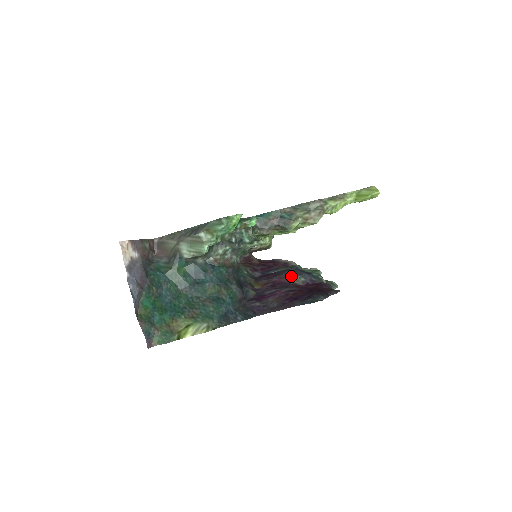
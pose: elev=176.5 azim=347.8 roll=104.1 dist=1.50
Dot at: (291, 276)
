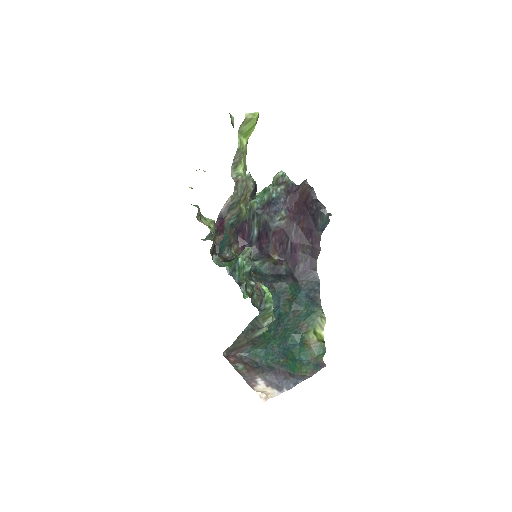
Dot at: (277, 223)
